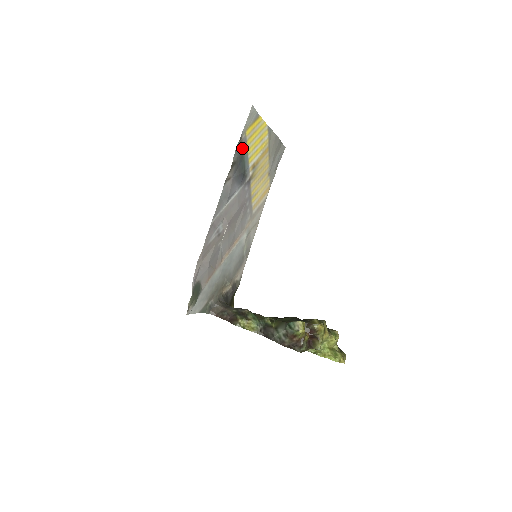
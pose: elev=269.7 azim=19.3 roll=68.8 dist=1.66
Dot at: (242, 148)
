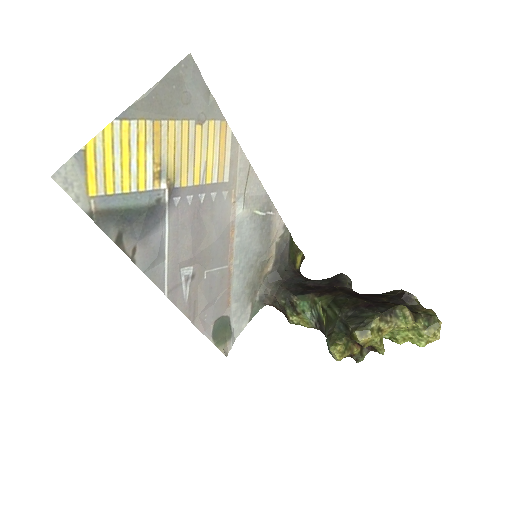
Dot at: (109, 210)
